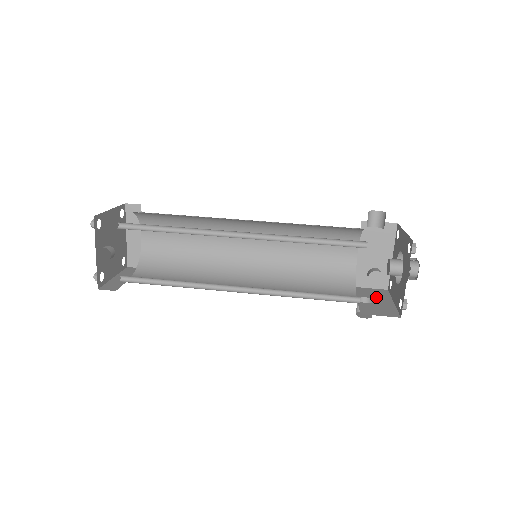
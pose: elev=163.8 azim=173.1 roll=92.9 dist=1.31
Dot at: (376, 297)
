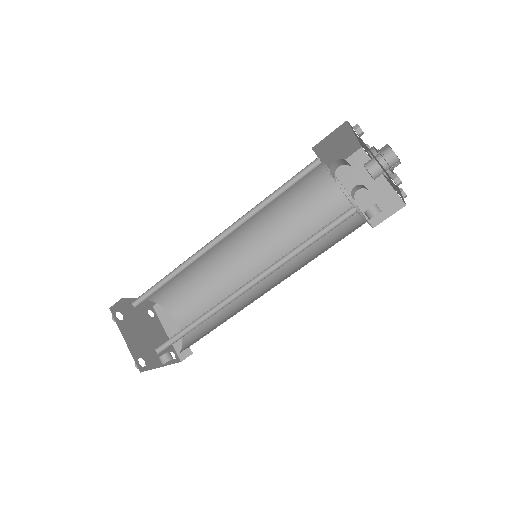
Dot at: (363, 177)
